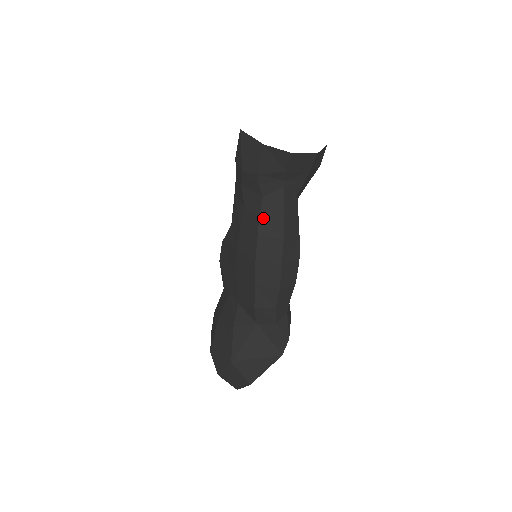
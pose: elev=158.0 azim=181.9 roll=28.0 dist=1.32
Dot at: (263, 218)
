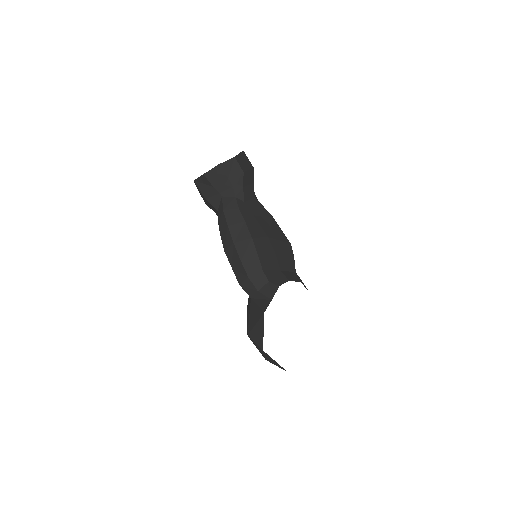
Dot at: (219, 222)
